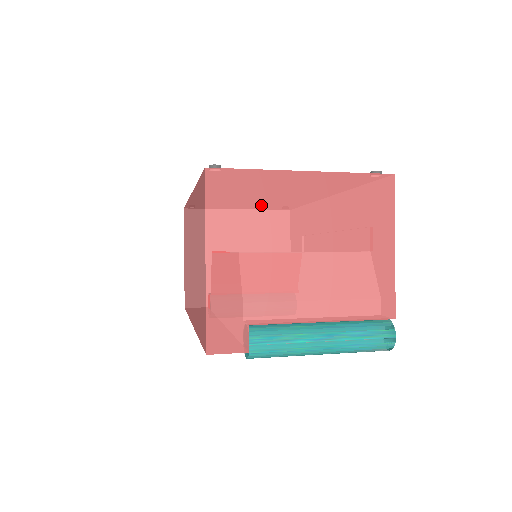
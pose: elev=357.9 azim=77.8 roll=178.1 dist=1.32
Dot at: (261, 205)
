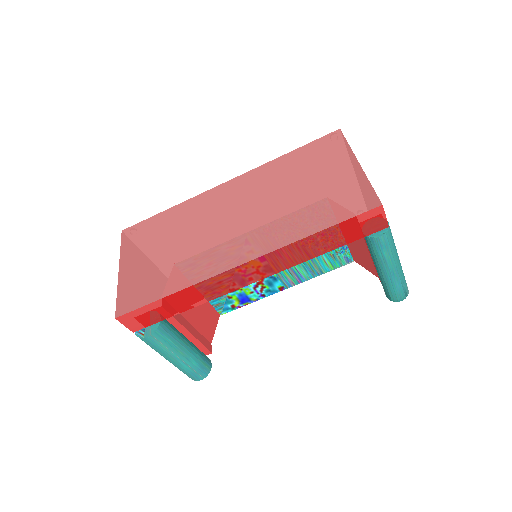
Dot at: occluded
